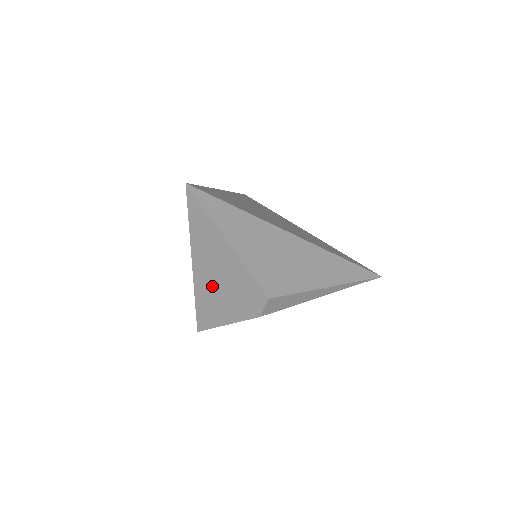
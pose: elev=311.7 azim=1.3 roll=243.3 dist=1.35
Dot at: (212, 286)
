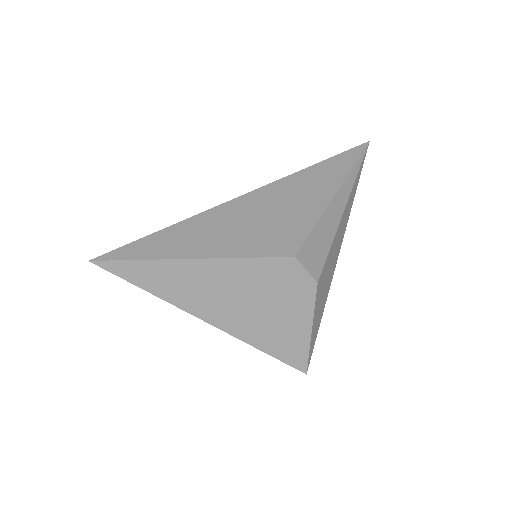
Dot at: (246, 316)
